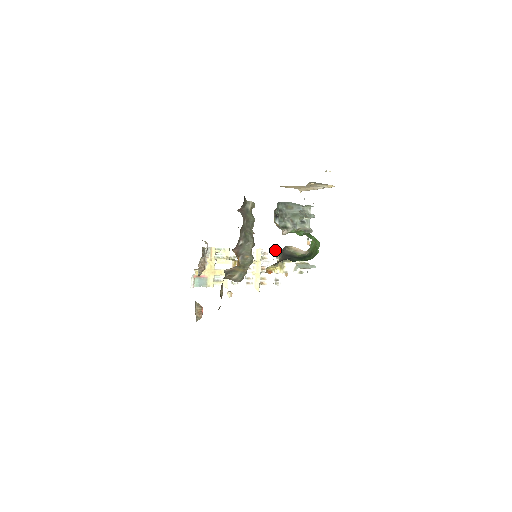
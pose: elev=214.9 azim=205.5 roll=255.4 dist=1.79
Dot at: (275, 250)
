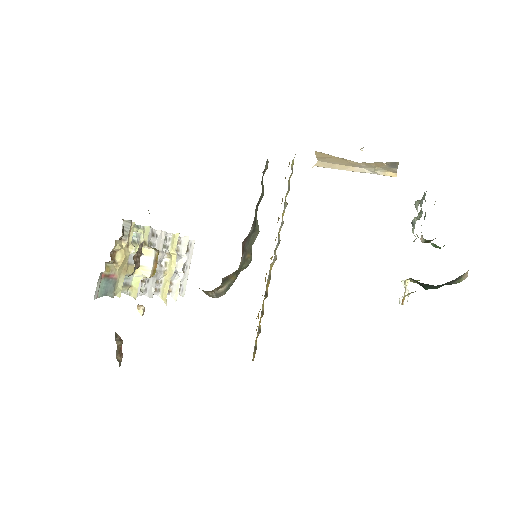
Dot at: (187, 238)
